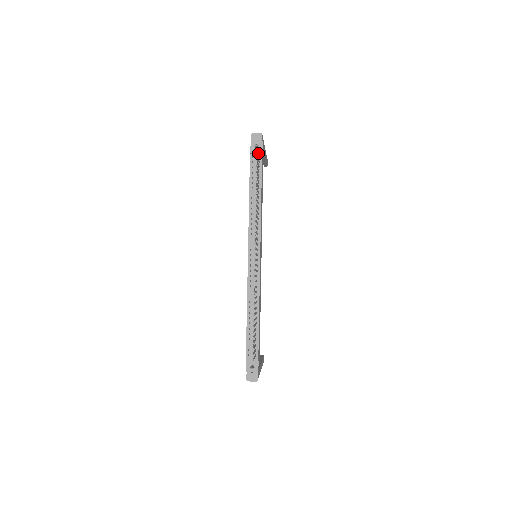
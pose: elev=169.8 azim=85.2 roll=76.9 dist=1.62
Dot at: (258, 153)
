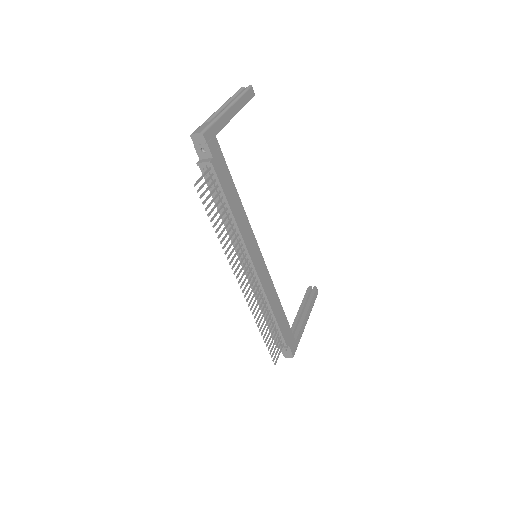
Dot at: (201, 178)
